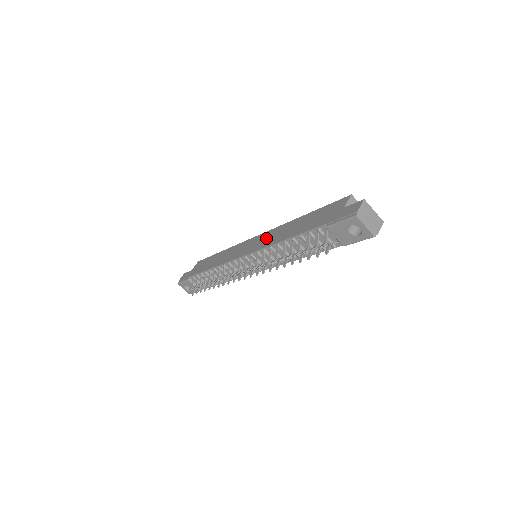
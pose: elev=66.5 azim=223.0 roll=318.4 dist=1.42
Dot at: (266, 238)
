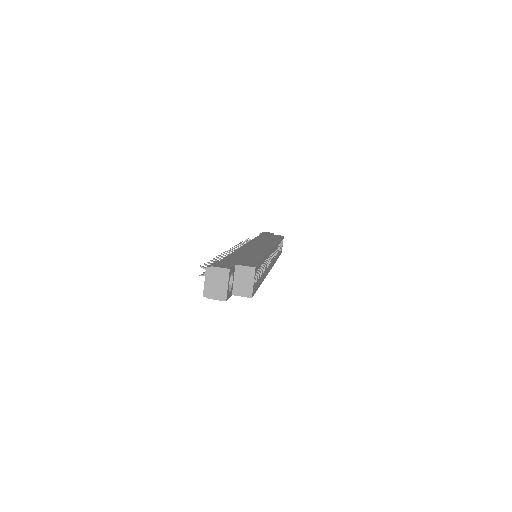
Dot at: (257, 248)
